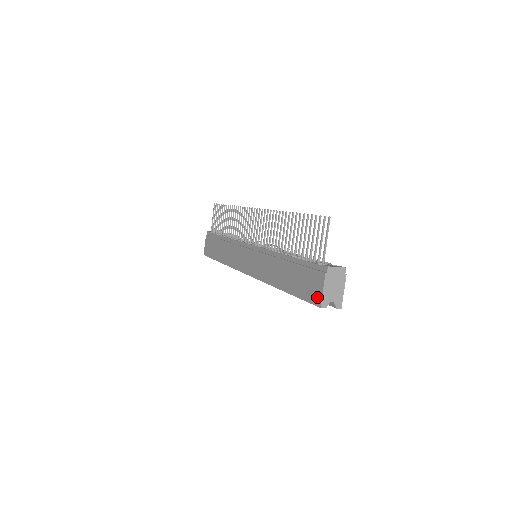
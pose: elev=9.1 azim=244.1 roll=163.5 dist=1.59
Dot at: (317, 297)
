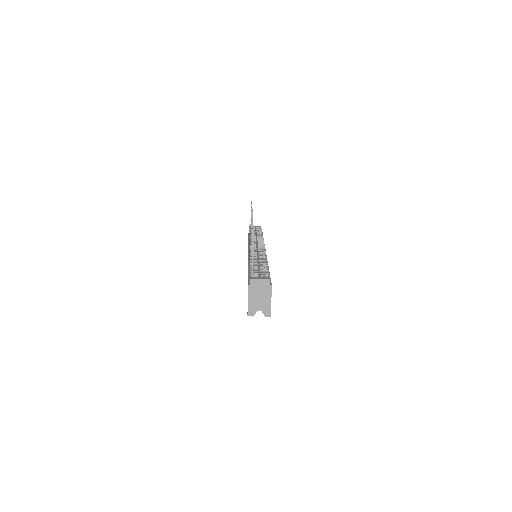
Dot at: occluded
